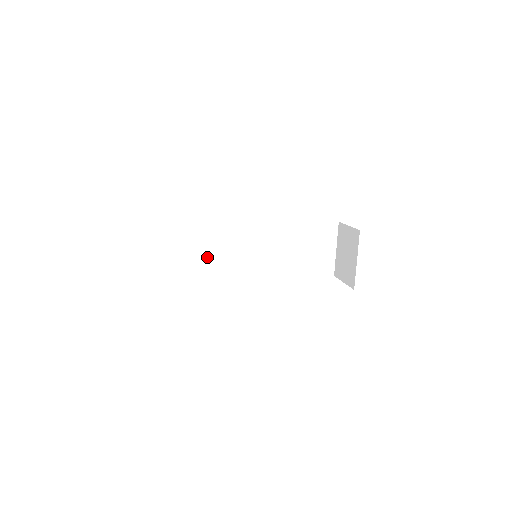
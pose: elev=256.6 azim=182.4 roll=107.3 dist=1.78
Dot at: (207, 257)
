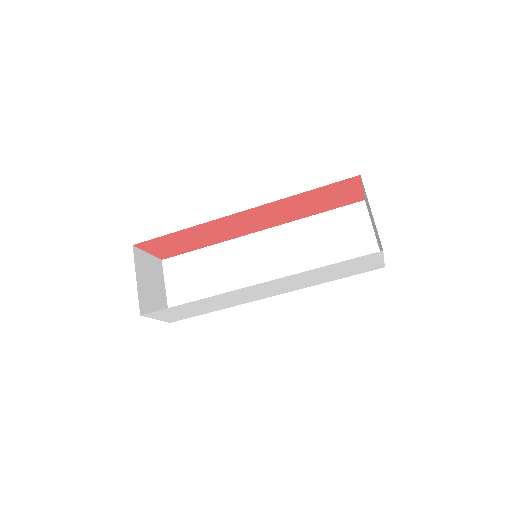
Dot at: (218, 283)
